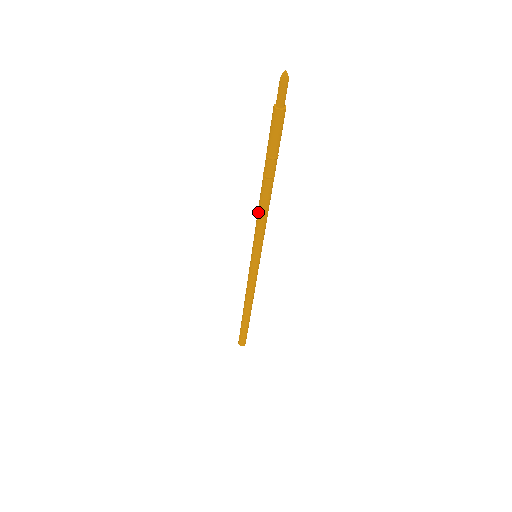
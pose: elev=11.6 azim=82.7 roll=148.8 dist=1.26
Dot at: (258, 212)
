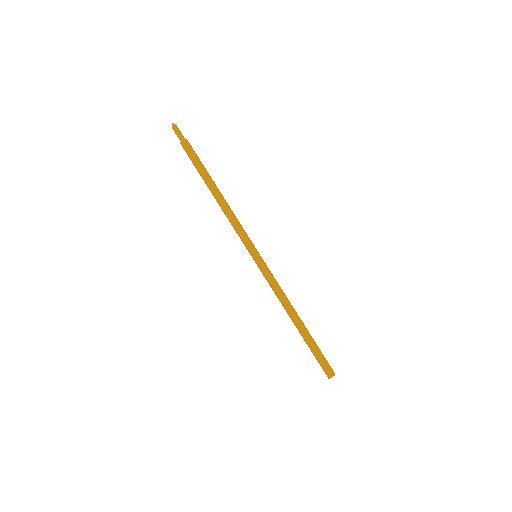
Dot at: occluded
